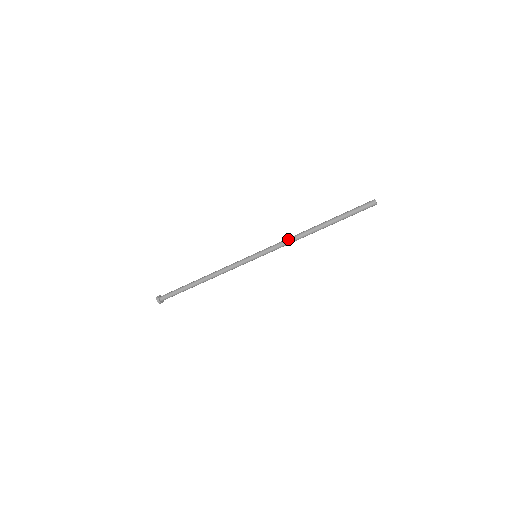
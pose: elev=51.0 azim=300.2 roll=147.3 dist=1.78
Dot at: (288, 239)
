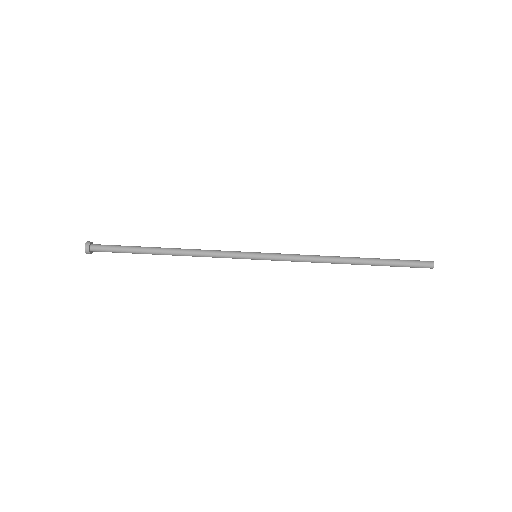
Dot at: (308, 256)
